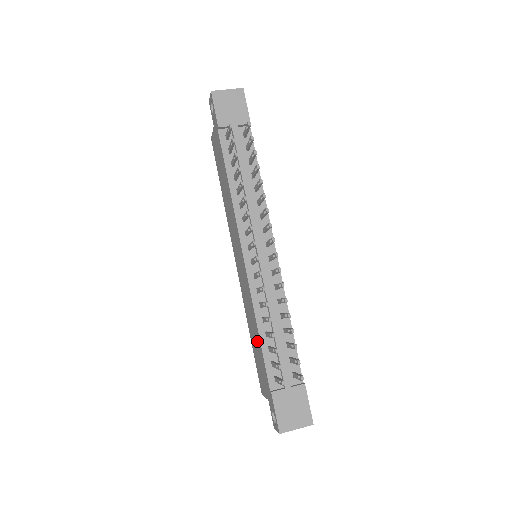
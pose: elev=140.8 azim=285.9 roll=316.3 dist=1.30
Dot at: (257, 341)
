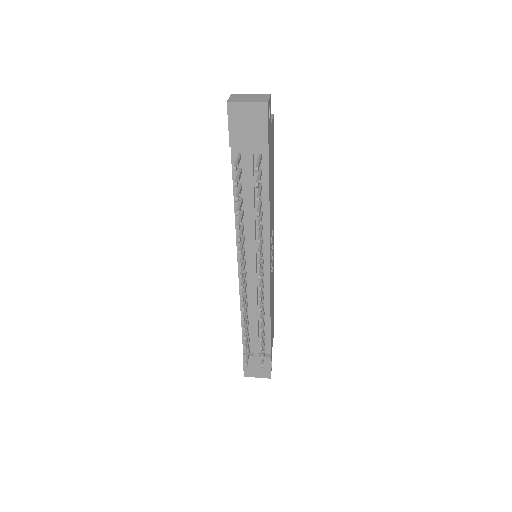
Dot at: occluded
